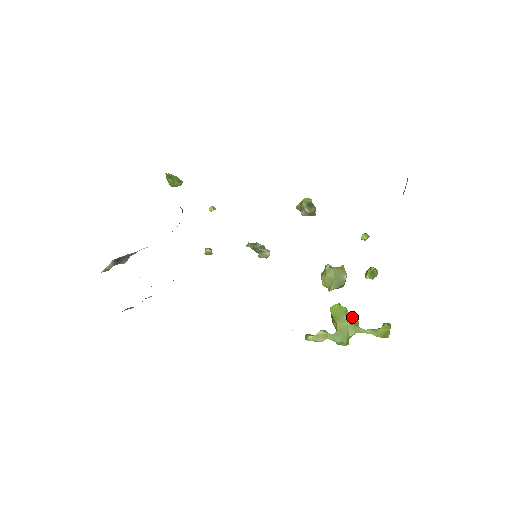
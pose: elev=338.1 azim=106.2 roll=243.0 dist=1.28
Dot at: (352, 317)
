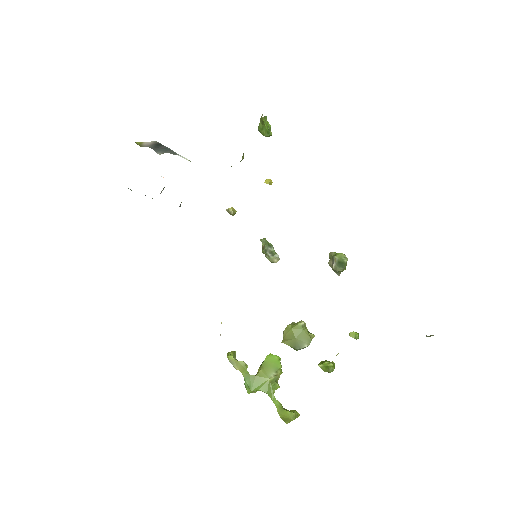
Dot at: occluded
